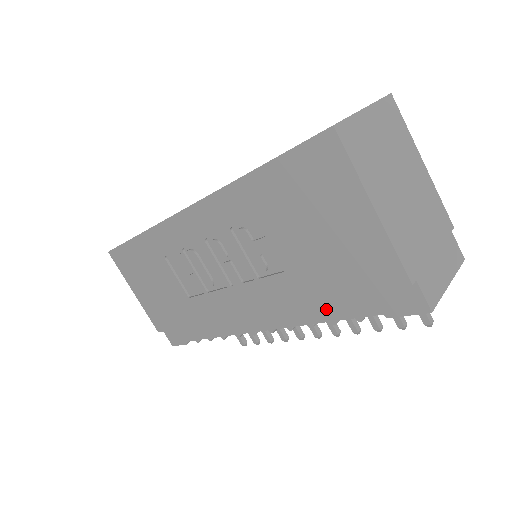
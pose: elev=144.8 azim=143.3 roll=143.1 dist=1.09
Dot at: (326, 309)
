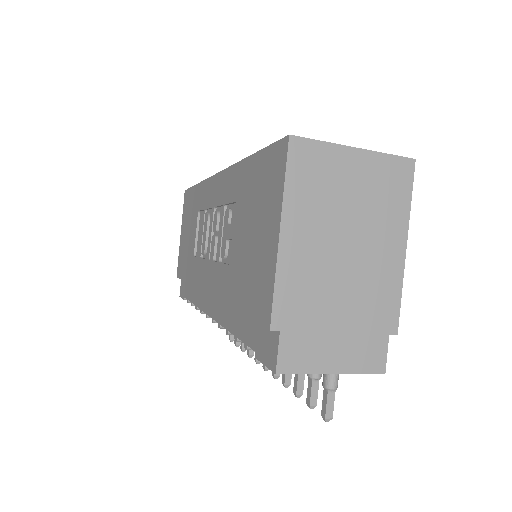
Dot at: (237, 321)
